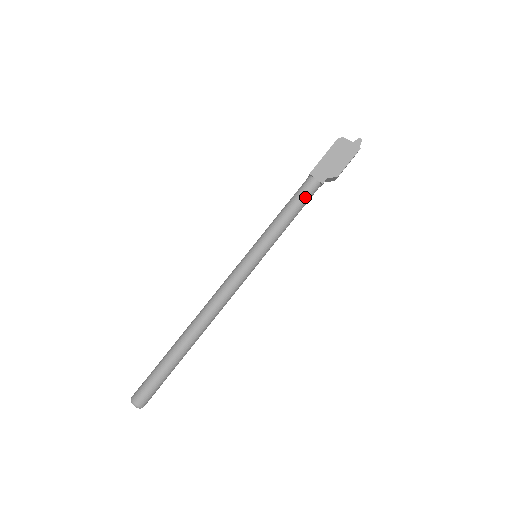
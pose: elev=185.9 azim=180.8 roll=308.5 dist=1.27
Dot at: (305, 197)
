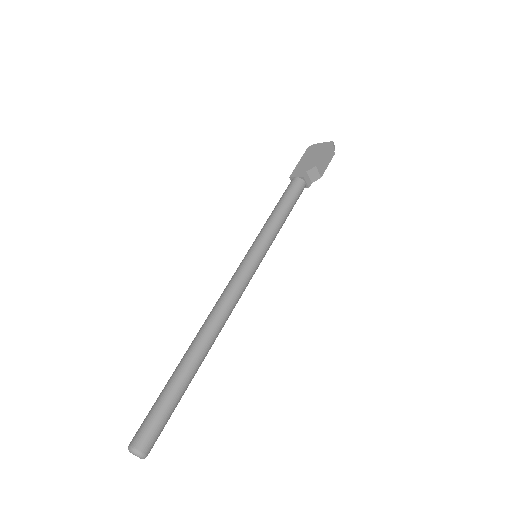
Dot at: (290, 192)
